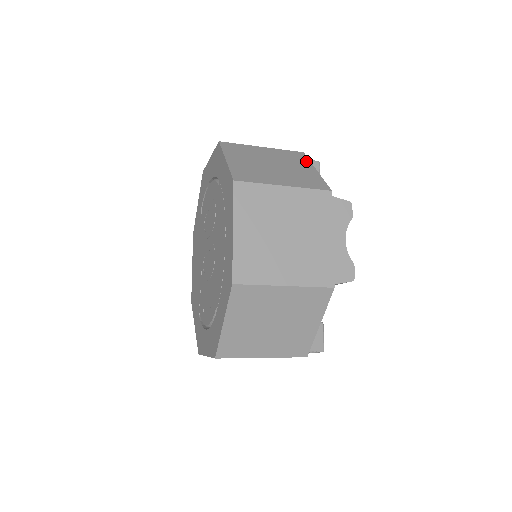
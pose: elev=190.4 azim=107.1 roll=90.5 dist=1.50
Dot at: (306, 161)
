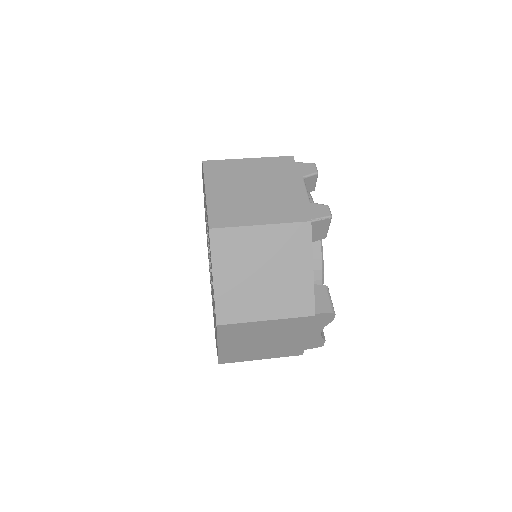
Dot at: (307, 249)
